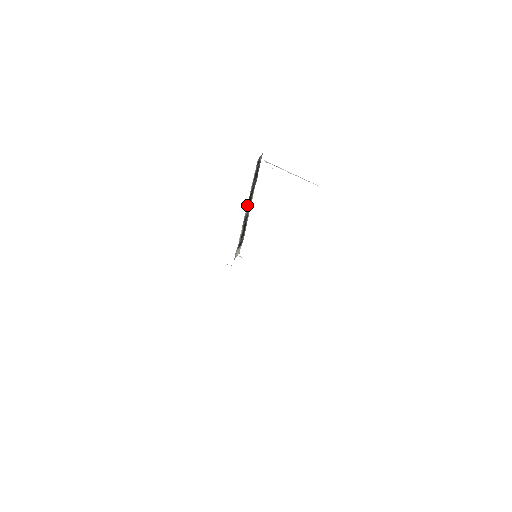
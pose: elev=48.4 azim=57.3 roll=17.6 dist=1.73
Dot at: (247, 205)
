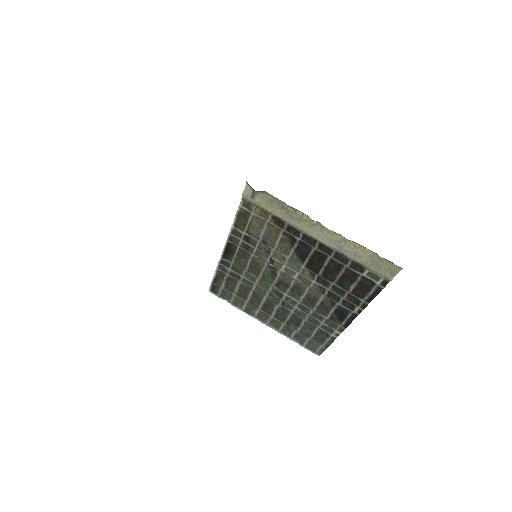
Dot at: (224, 245)
